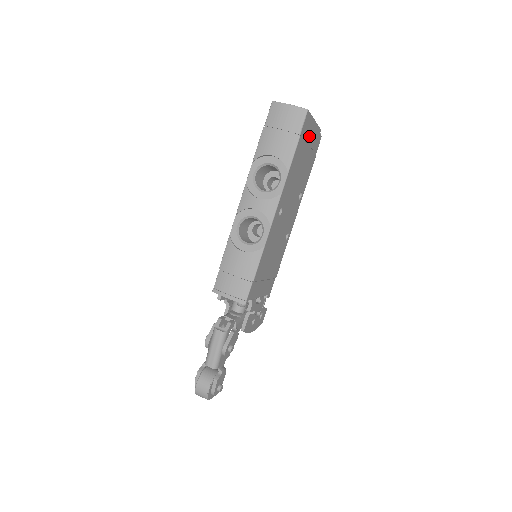
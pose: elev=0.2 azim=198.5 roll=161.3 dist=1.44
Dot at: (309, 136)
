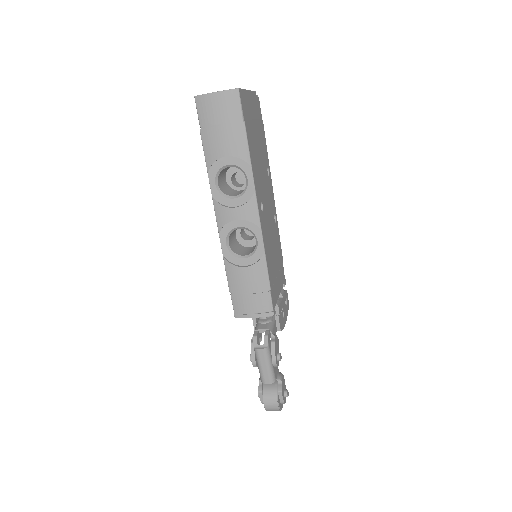
Dot at: (250, 111)
